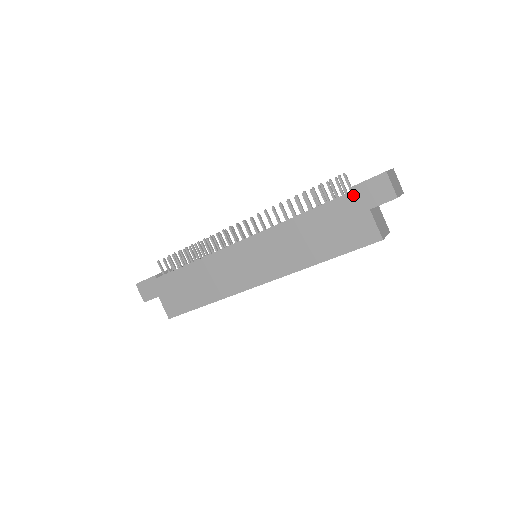
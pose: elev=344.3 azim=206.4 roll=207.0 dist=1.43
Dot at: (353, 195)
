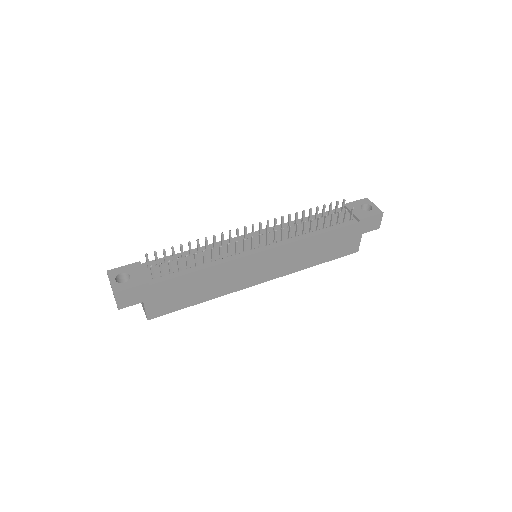
Dot at: (359, 224)
